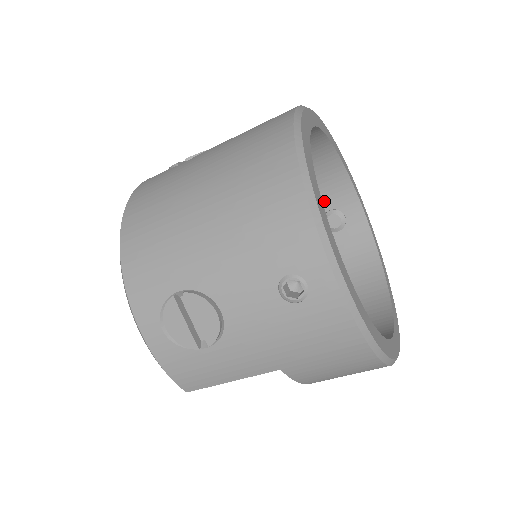
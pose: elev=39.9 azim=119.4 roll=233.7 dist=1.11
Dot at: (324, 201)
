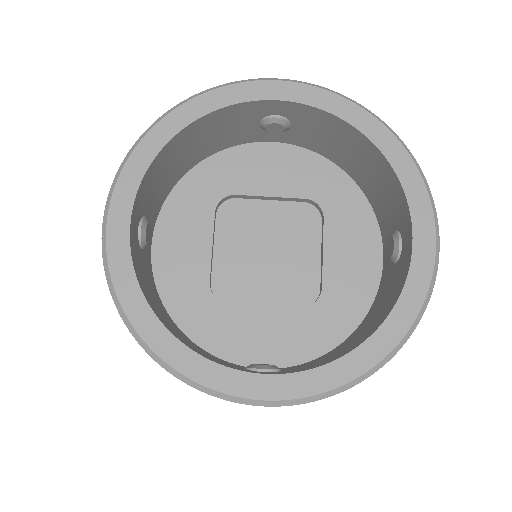
Dot at: (244, 126)
